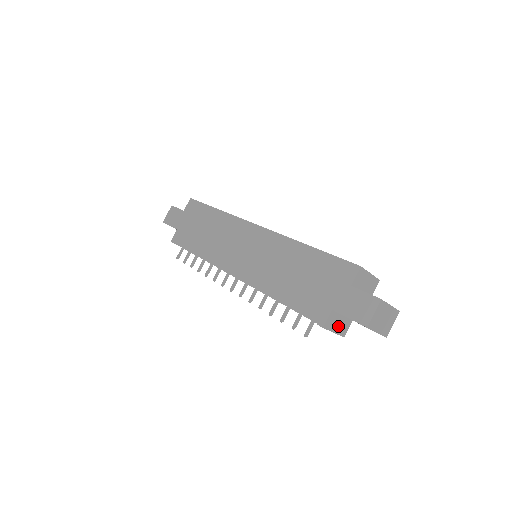
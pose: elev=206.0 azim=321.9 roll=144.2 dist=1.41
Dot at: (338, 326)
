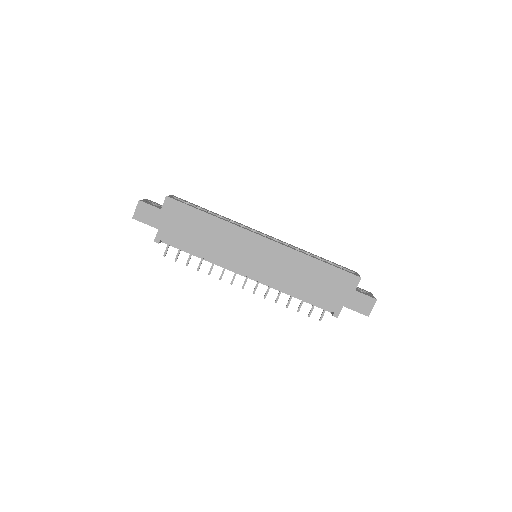
Dot at: occluded
